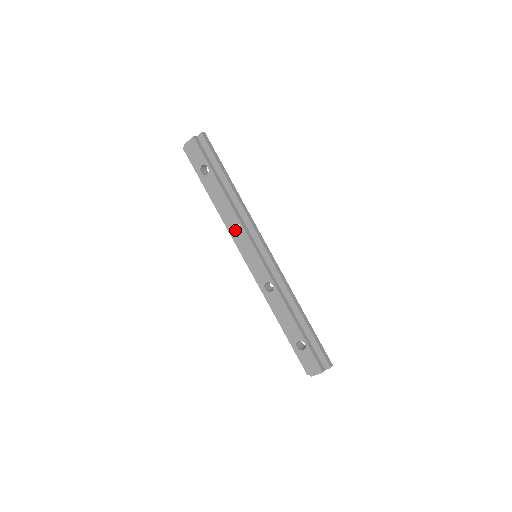
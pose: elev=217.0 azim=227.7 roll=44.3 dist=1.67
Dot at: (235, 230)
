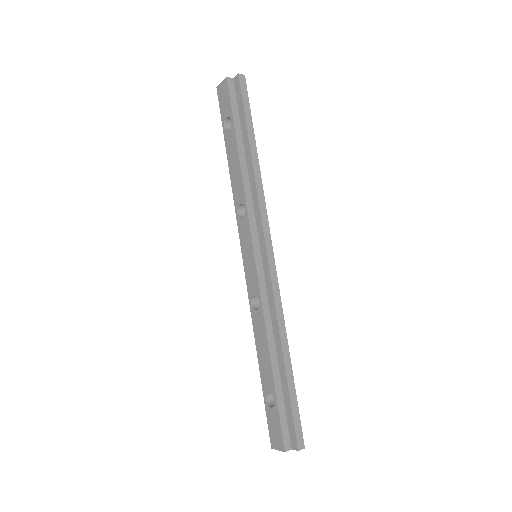
Dot at: (242, 213)
